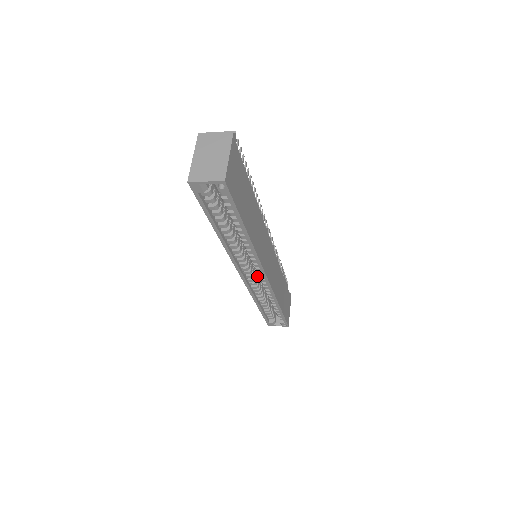
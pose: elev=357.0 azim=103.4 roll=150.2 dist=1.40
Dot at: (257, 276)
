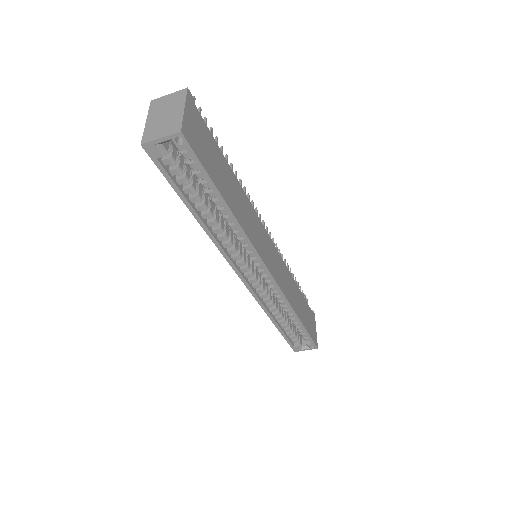
Dot at: (263, 282)
